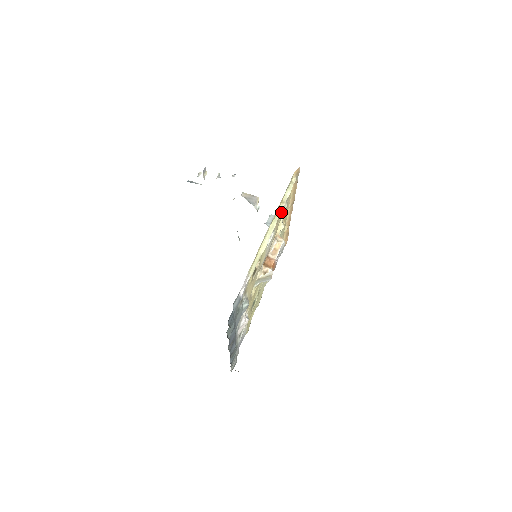
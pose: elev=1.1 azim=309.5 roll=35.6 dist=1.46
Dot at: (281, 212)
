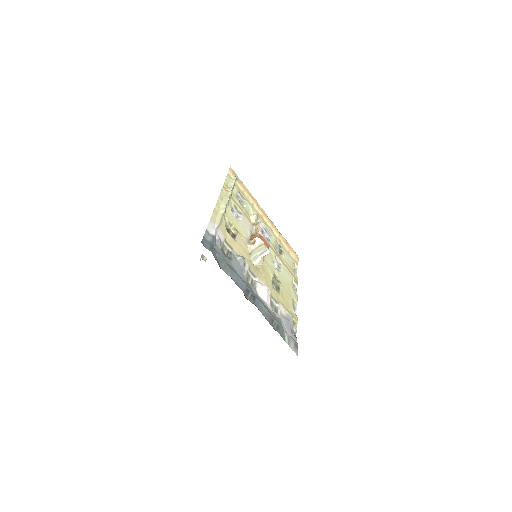
Dot at: (230, 192)
